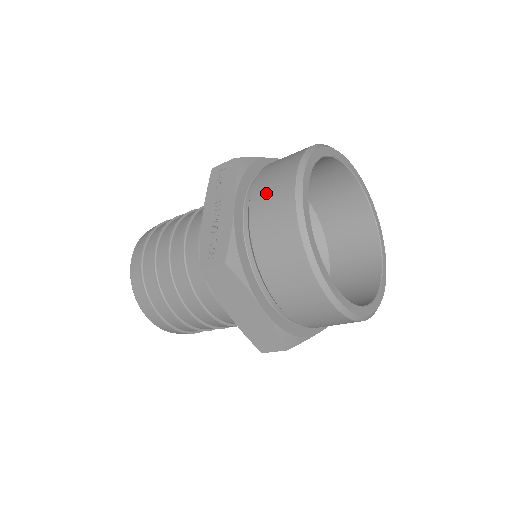
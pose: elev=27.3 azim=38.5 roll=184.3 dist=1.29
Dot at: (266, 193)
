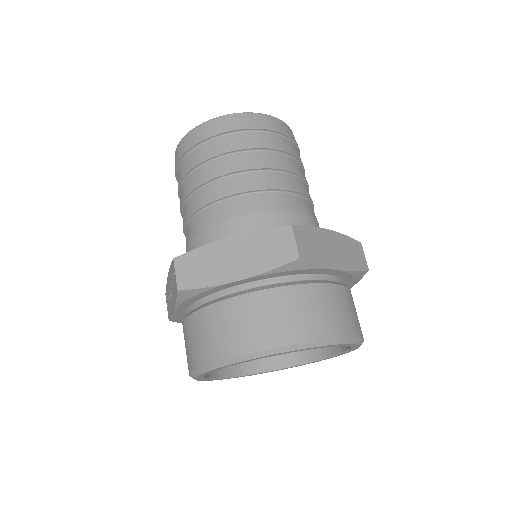
Dot at: (186, 340)
